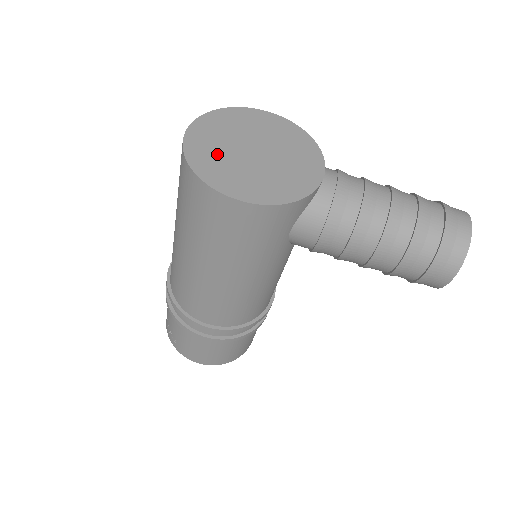
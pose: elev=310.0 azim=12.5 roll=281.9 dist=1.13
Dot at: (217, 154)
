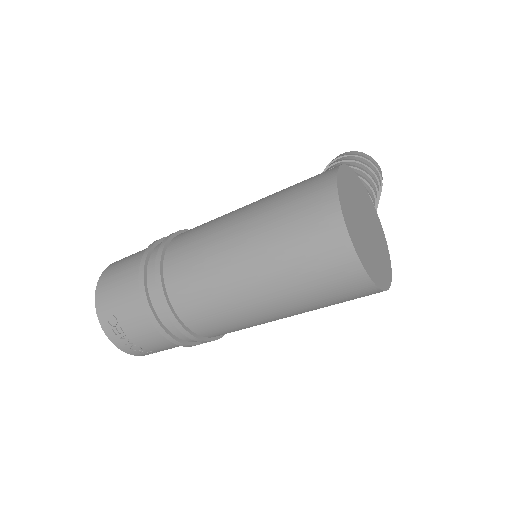
Dot at: (371, 257)
